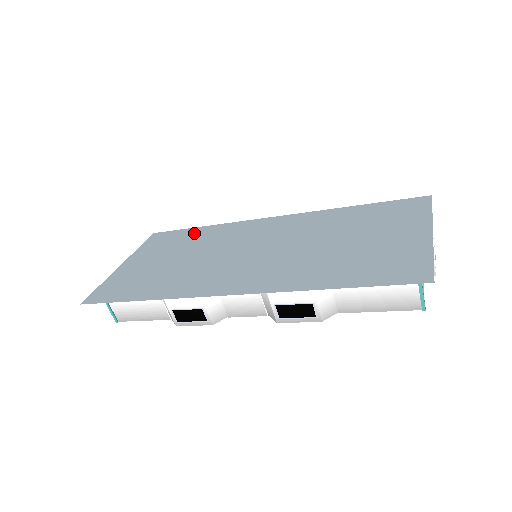
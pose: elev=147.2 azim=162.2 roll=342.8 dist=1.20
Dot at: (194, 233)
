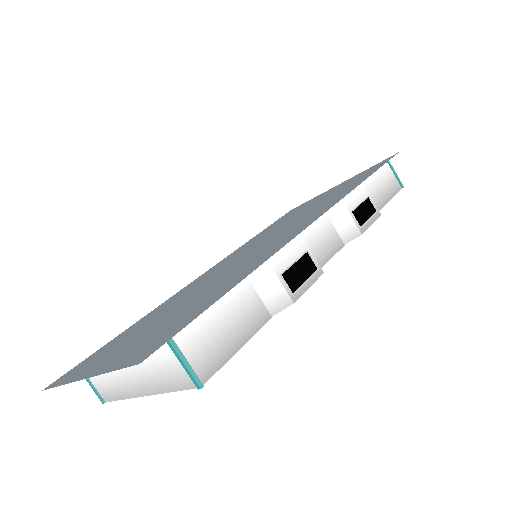
Dot at: (129, 329)
